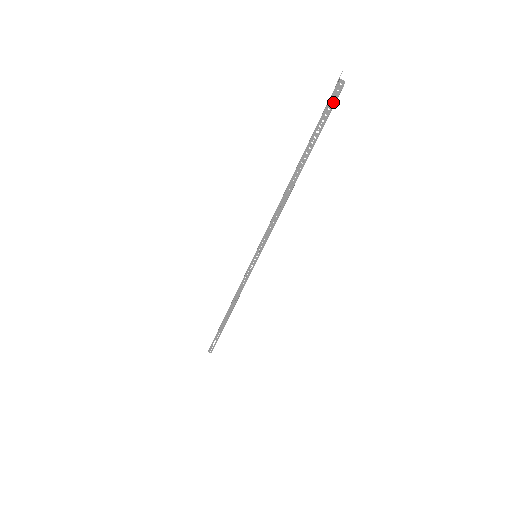
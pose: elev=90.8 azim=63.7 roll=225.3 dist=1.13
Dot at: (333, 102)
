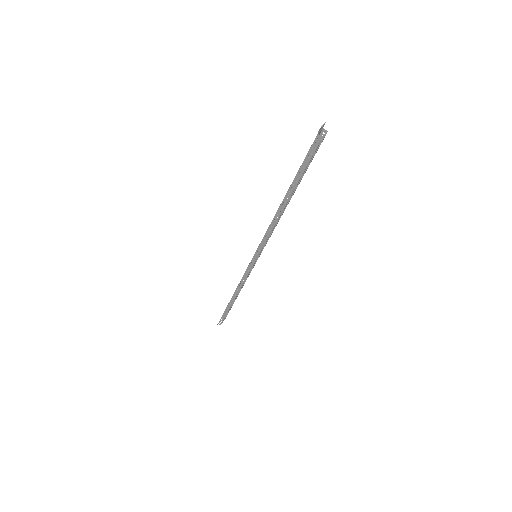
Dot at: (315, 148)
